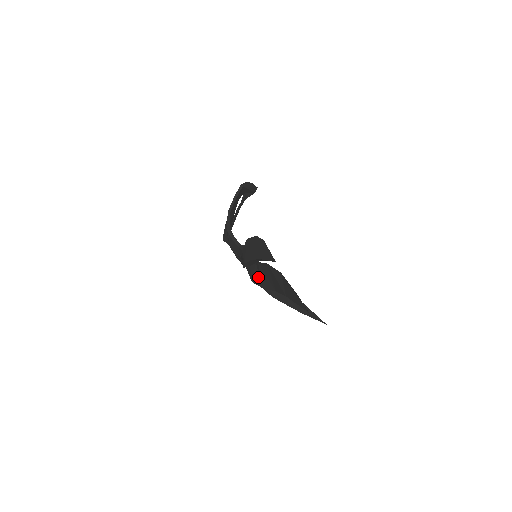
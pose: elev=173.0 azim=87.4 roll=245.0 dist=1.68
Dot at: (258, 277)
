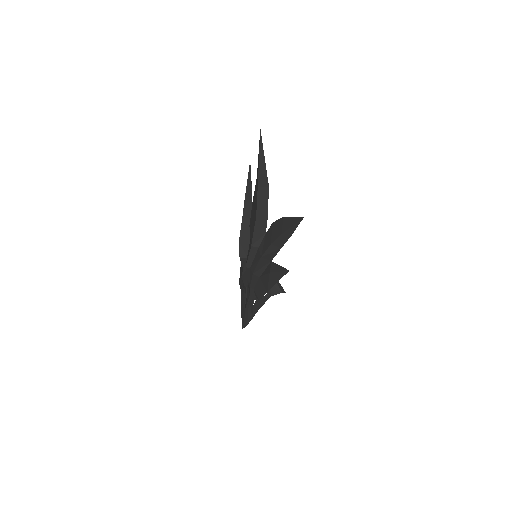
Dot at: (249, 247)
